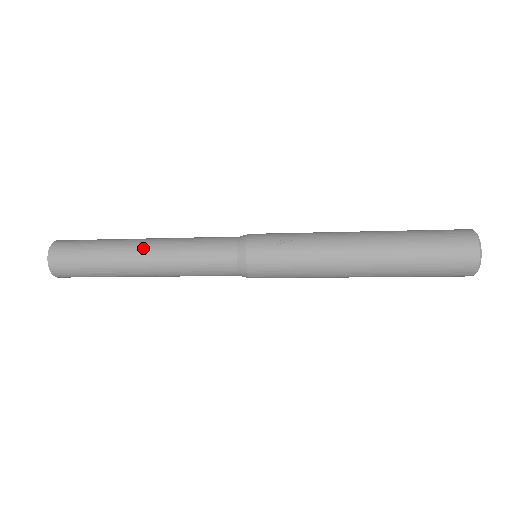
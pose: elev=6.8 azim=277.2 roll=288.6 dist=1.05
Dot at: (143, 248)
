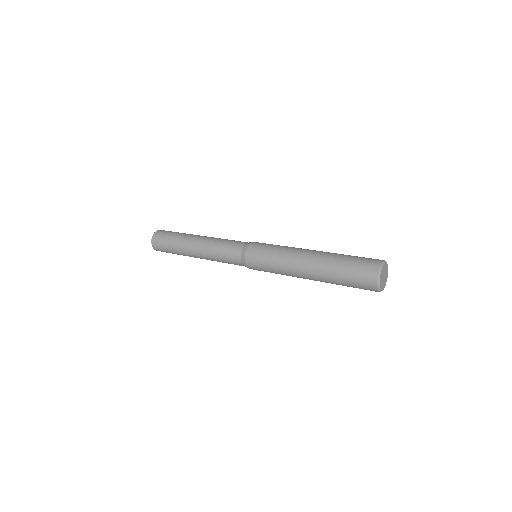
Dot at: (195, 245)
